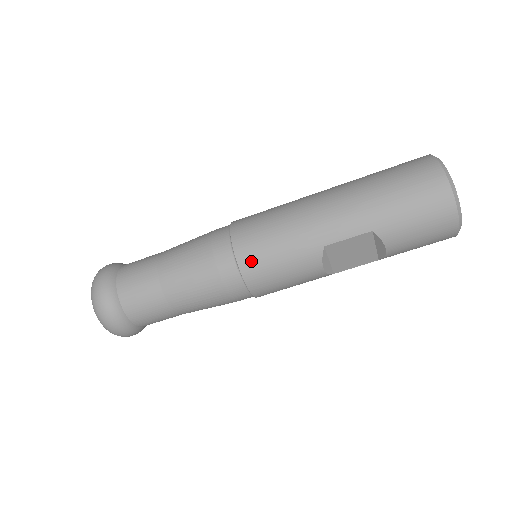
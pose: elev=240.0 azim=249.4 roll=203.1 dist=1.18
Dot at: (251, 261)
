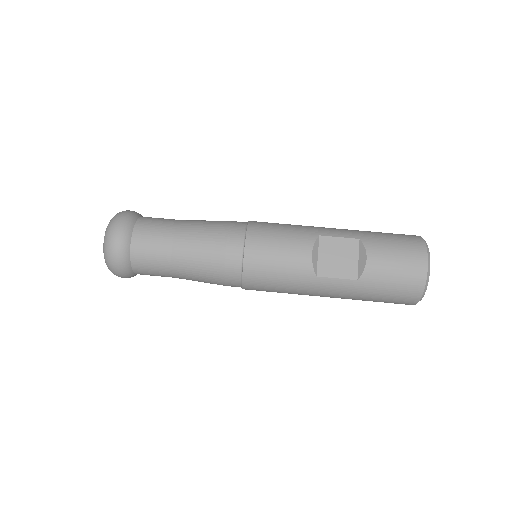
Dot at: (259, 226)
